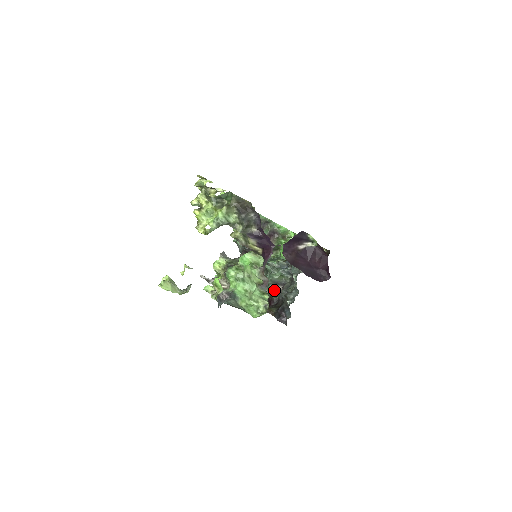
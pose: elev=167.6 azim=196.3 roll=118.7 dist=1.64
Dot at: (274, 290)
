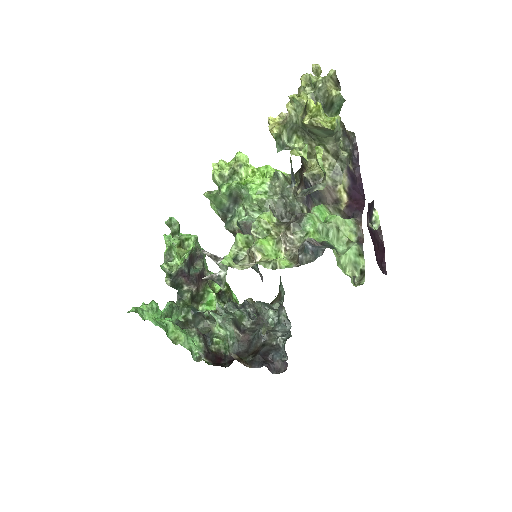
Dot at: (226, 340)
